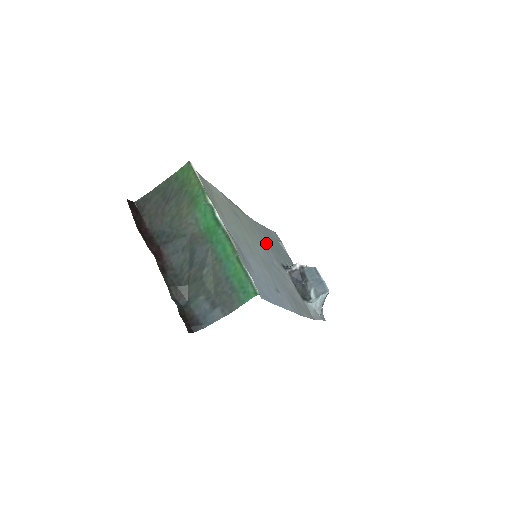
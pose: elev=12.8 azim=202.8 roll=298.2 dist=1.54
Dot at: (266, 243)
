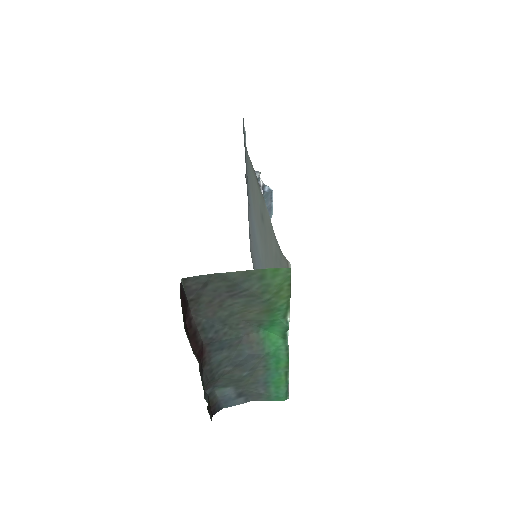
Dot at: occluded
